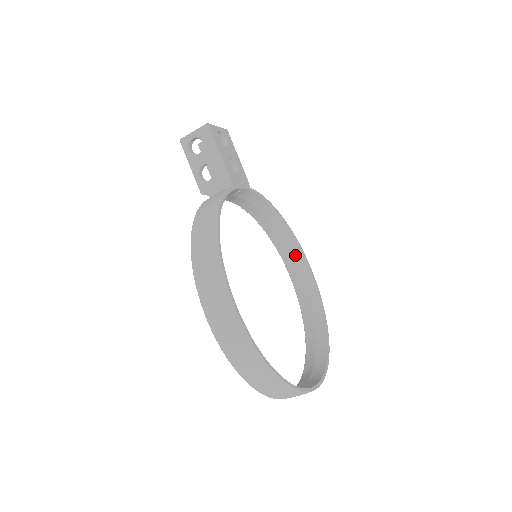
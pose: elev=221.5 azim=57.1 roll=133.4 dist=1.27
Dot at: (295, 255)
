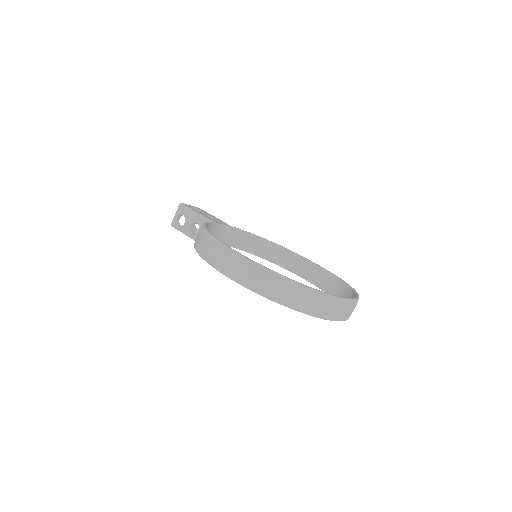
Dot at: (298, 262)
